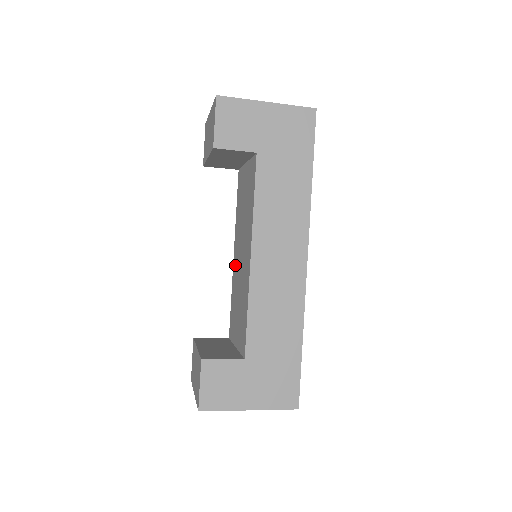
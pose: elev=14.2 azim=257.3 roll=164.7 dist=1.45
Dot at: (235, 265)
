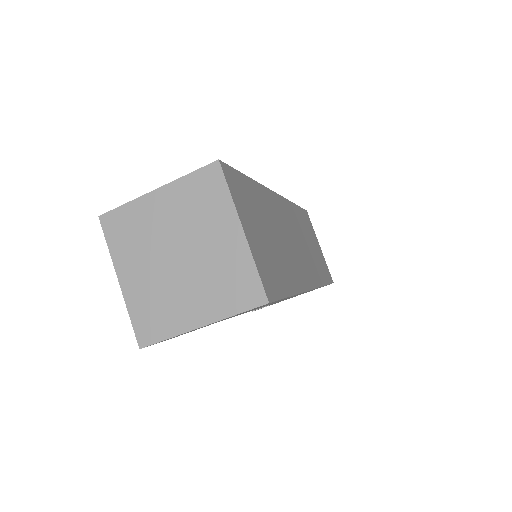
Dot at: occluded
